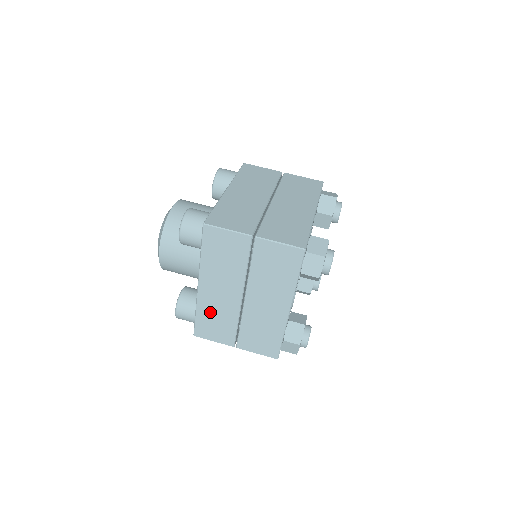
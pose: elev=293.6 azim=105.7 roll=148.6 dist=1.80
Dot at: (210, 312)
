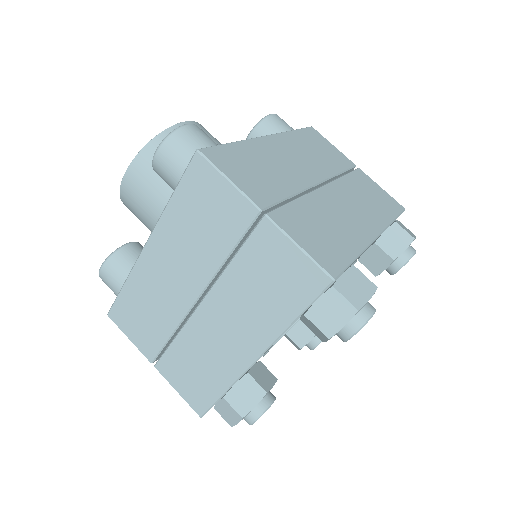
Dot at: (143, 295)
